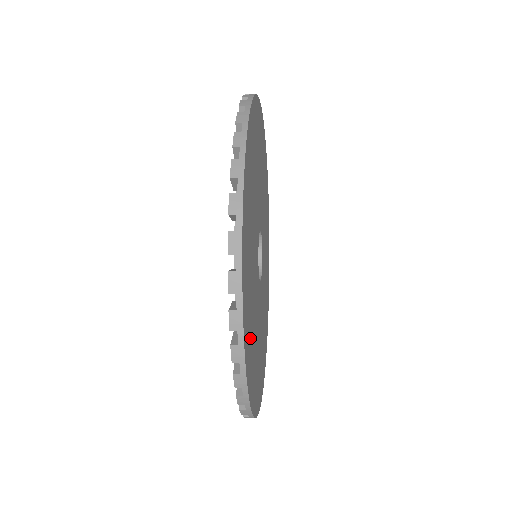
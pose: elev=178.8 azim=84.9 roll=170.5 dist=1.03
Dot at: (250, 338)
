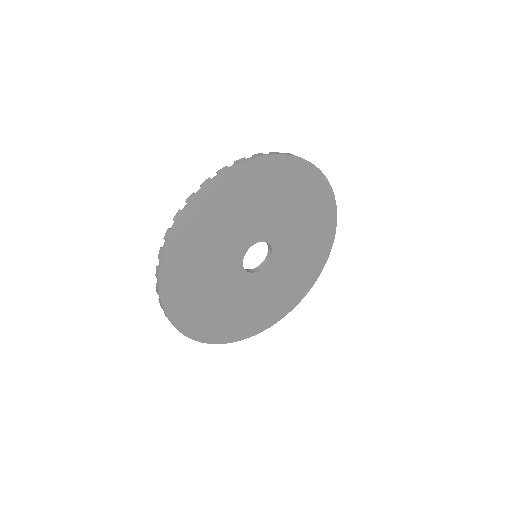
Dot at: (252, 320)
